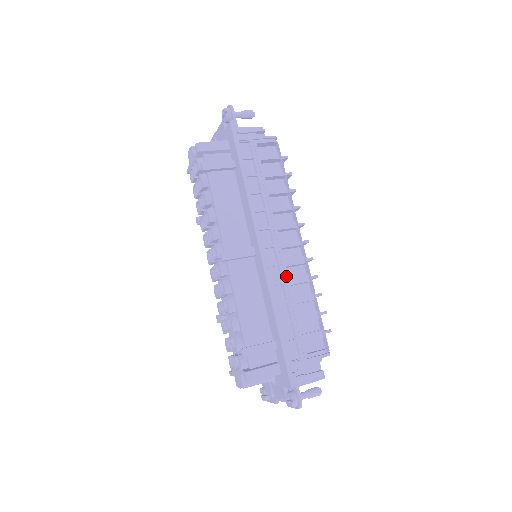
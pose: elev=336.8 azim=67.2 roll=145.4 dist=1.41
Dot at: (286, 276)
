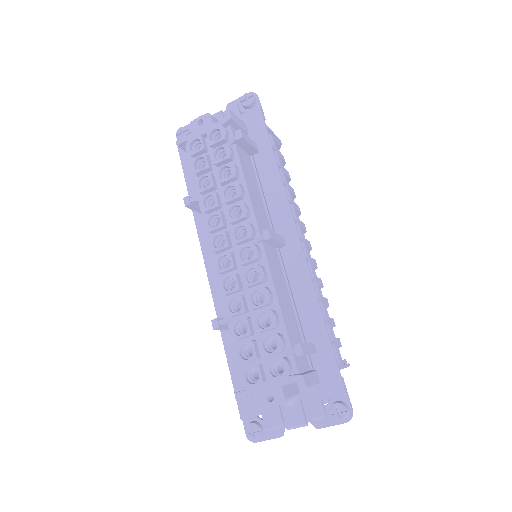
Dot at: (314, 274)
